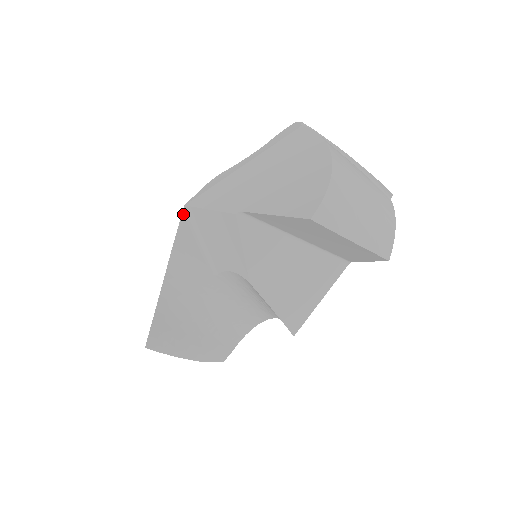
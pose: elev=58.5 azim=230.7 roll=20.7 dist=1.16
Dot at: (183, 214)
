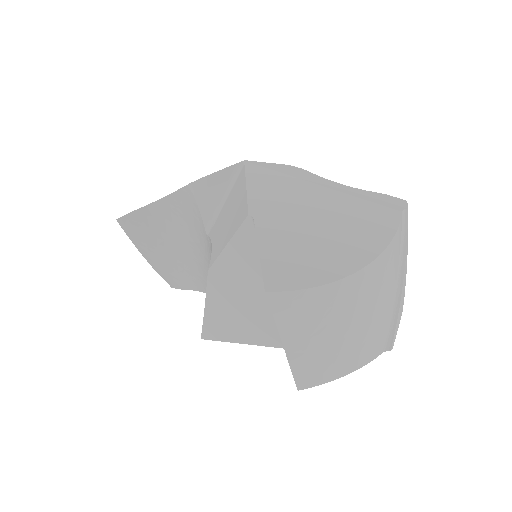
Dot at: (235, 165)
